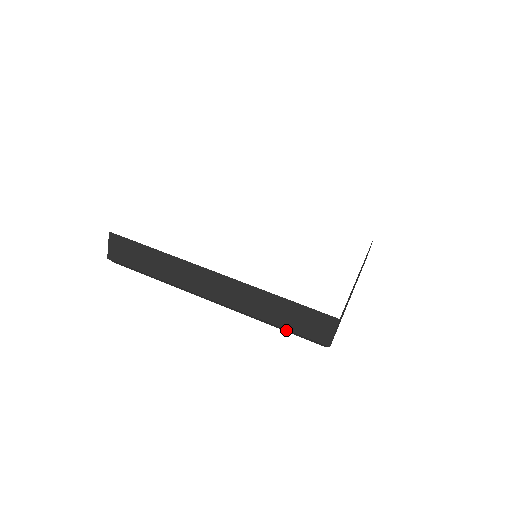
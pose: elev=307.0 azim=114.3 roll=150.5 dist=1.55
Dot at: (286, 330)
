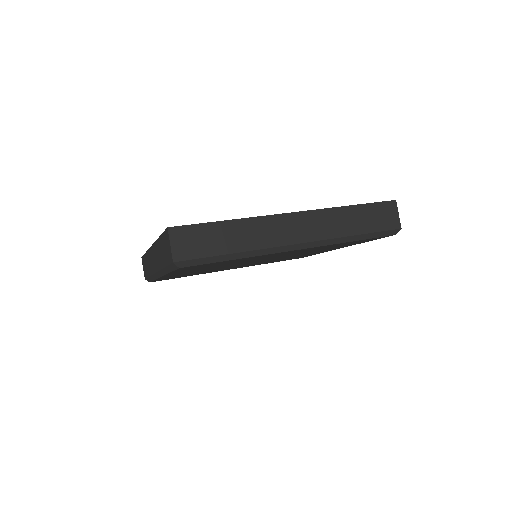
Dot at: (366, 236)
